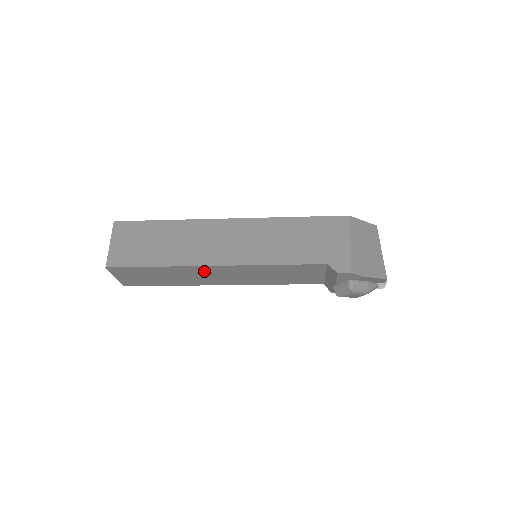
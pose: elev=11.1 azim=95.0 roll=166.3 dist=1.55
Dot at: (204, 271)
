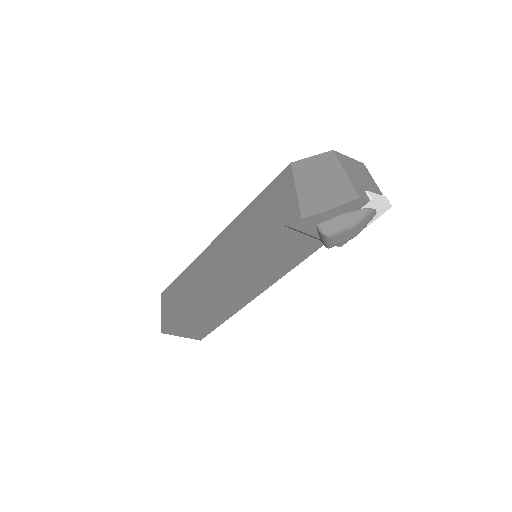
Dot at: (217, 296)
